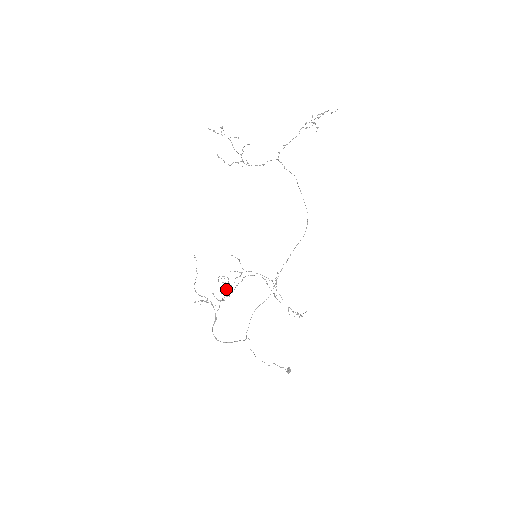
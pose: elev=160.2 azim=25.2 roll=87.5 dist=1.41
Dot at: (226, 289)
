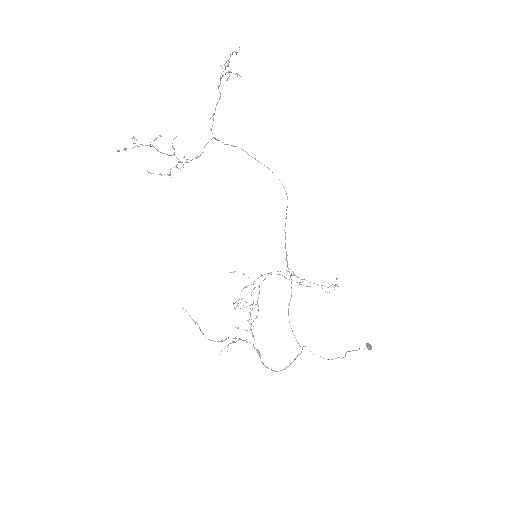
Dot at: (249, 312)
